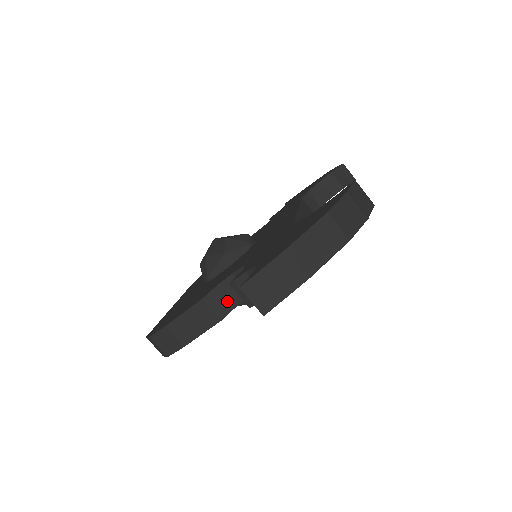
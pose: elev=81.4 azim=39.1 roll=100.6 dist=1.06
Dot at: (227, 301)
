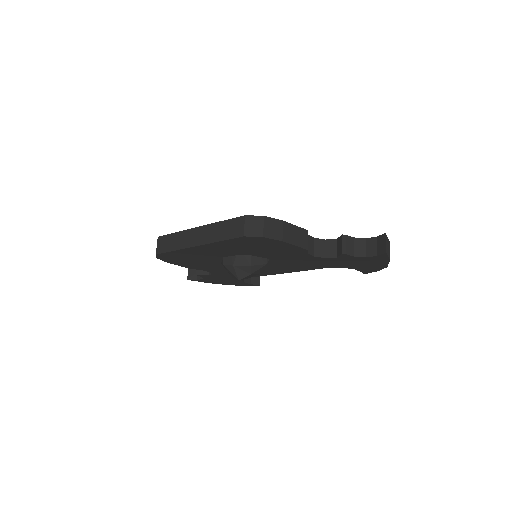
Dot at: (308, 246)
